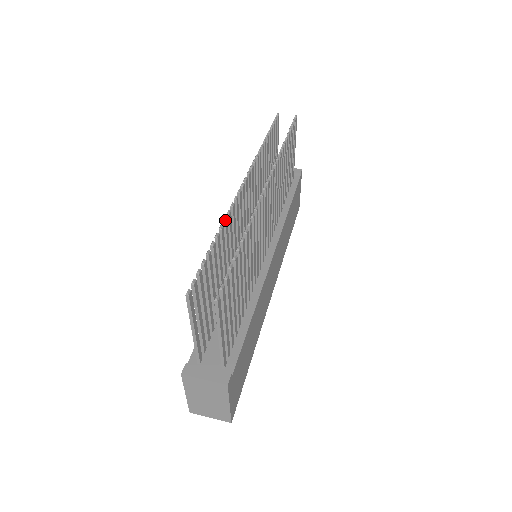
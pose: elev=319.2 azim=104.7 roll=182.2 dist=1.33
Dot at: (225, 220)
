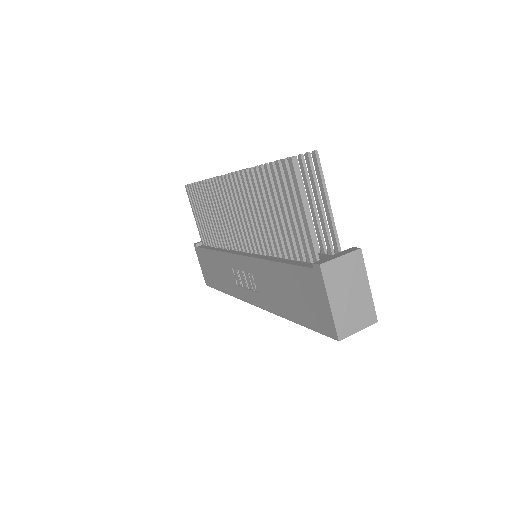
Dot at: (247, 169)
